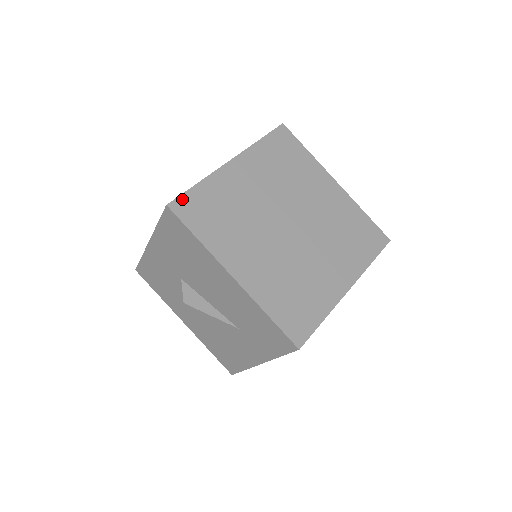
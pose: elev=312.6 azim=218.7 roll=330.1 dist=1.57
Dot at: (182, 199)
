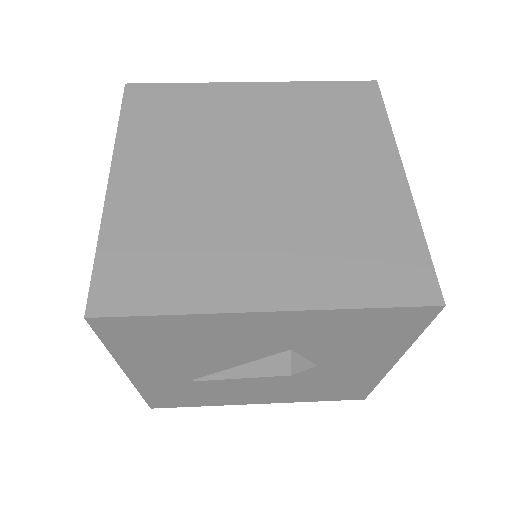
Dot at: (148, 87)
